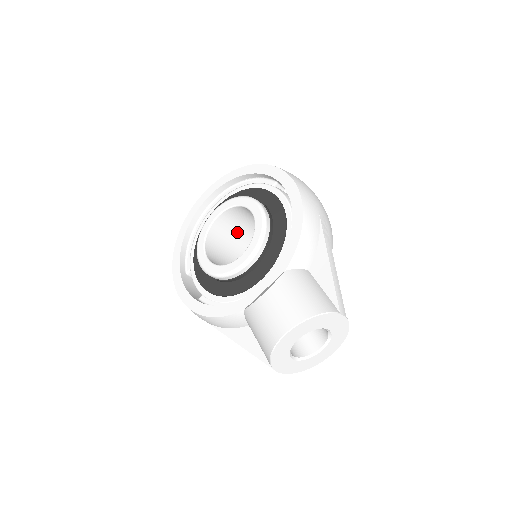
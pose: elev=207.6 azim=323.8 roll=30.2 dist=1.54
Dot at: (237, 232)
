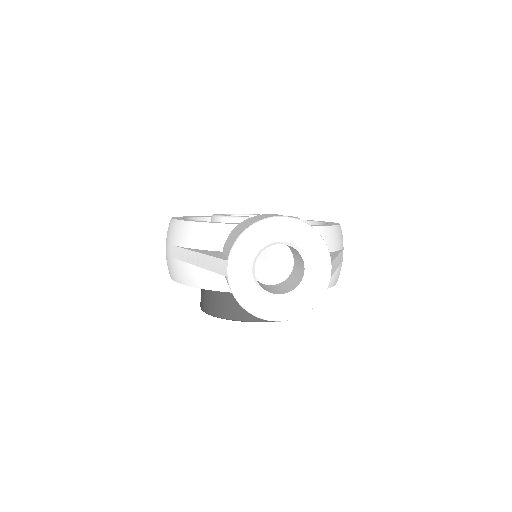
Dot at: occluded
